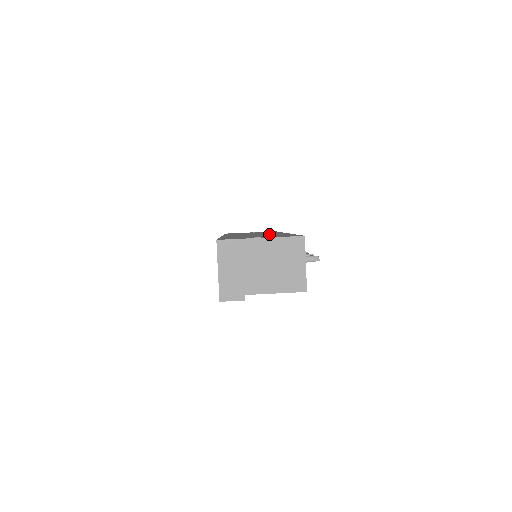
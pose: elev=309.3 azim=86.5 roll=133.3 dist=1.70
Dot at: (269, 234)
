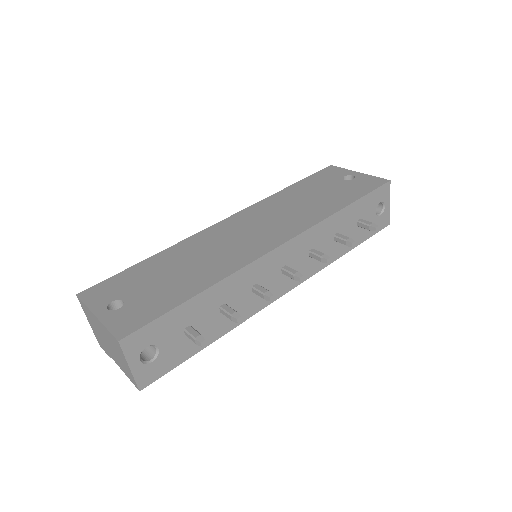
Dot at: (226, 256)
